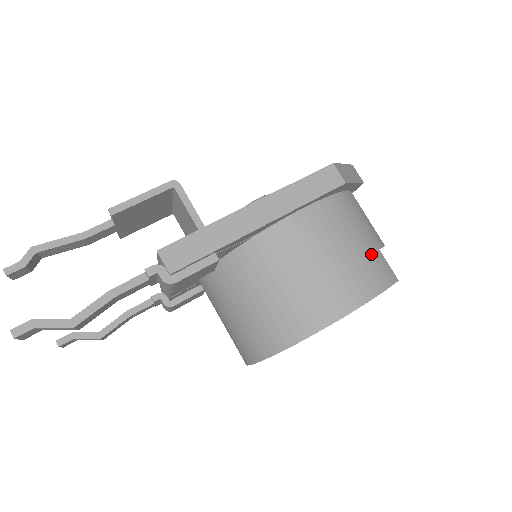
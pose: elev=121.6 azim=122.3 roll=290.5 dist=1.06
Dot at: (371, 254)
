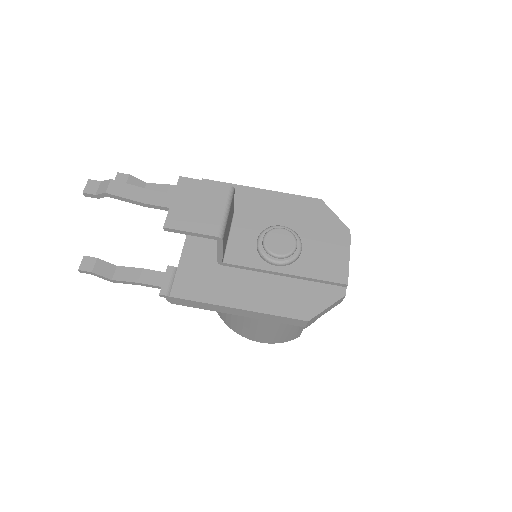
Dot at: (292, 334)
